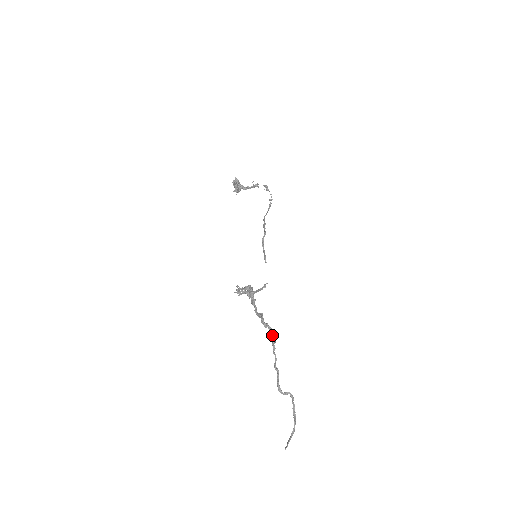
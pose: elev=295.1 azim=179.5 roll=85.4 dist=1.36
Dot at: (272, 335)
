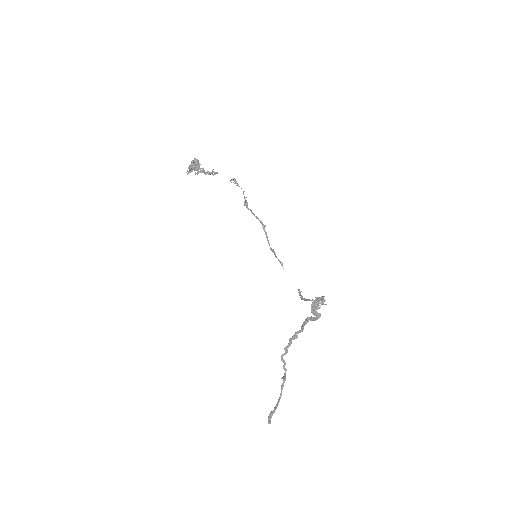
Dot at: (297, 332)
